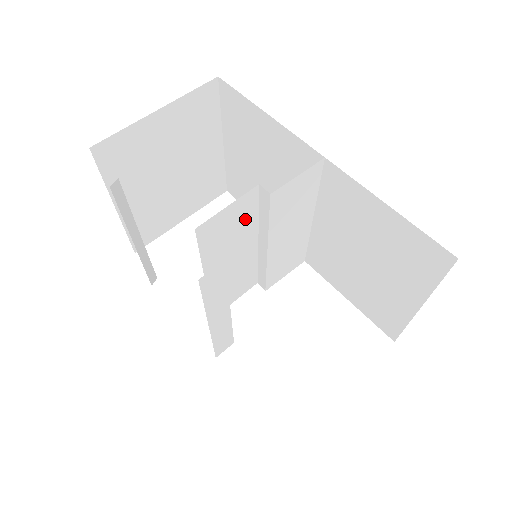
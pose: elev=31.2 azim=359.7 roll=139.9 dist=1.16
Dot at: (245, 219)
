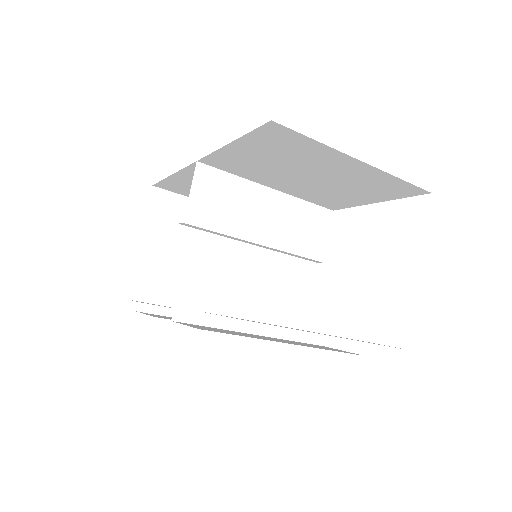
Dot at: (206, 248)
